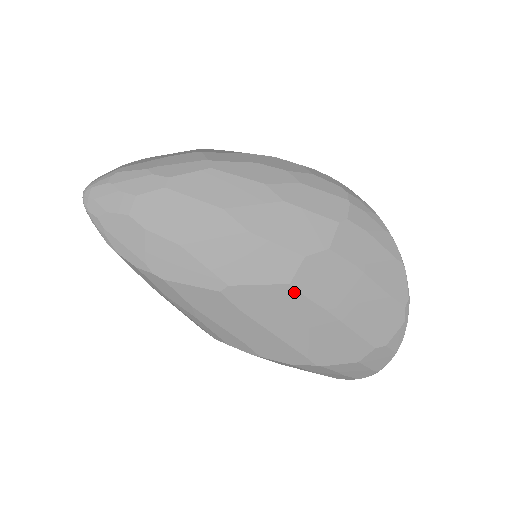
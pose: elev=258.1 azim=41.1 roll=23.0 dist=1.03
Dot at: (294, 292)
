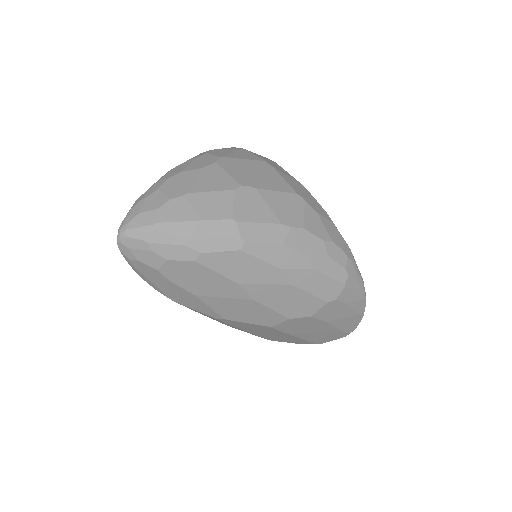
Dot at: (272, 329)
